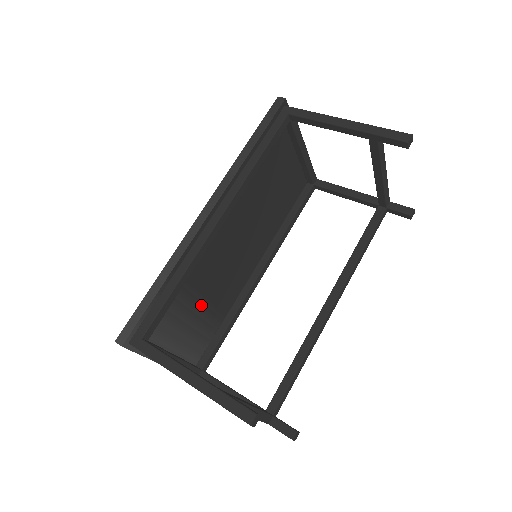
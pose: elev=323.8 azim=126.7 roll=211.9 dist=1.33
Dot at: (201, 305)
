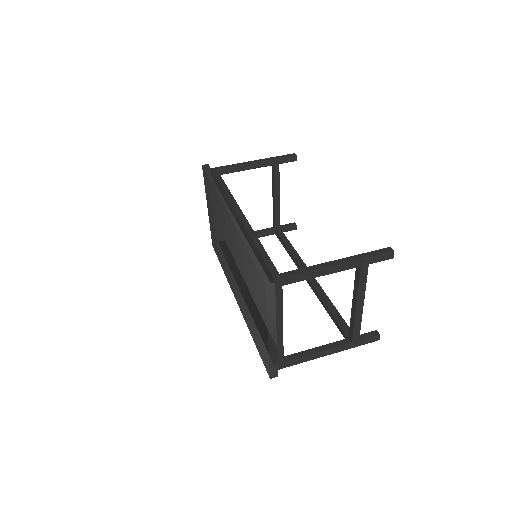
Dot at: occluded
